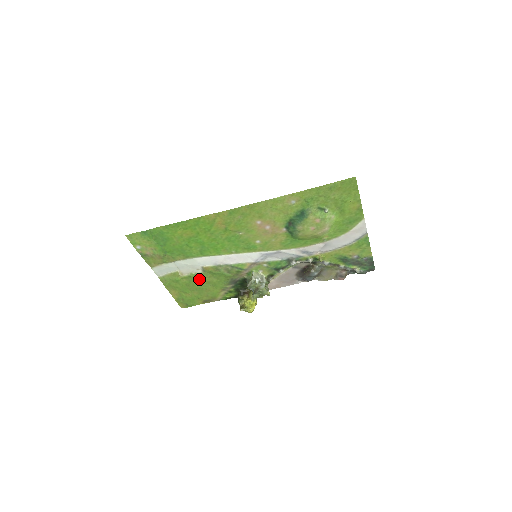
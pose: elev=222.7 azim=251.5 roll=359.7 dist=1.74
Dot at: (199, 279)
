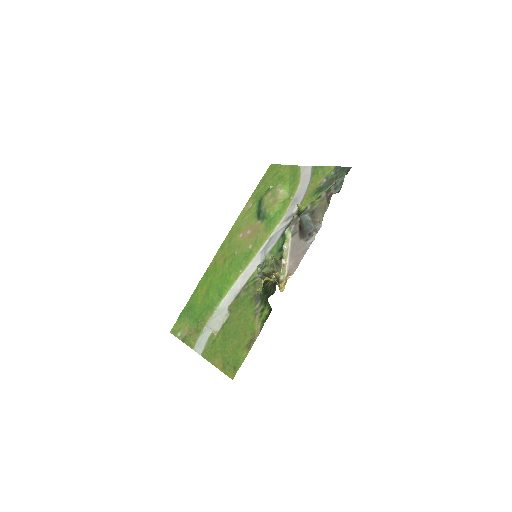
Dot at: (231, 323)
